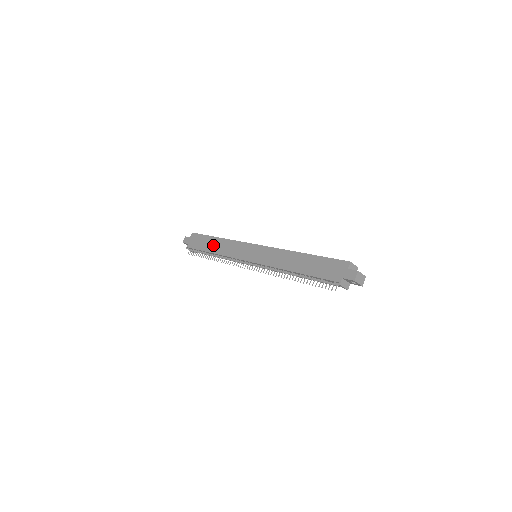
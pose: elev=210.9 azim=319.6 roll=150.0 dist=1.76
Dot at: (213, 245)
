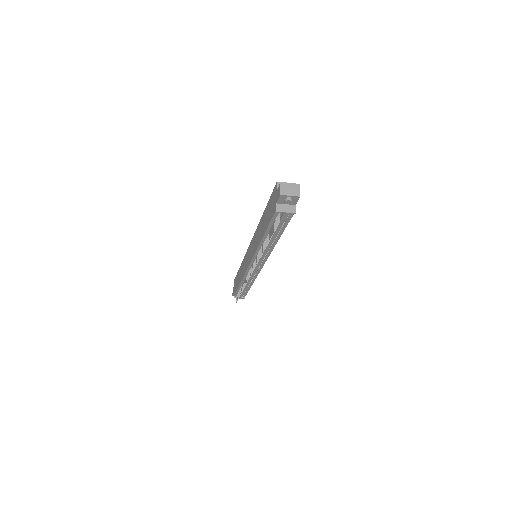
Dot at: (239, 277)
